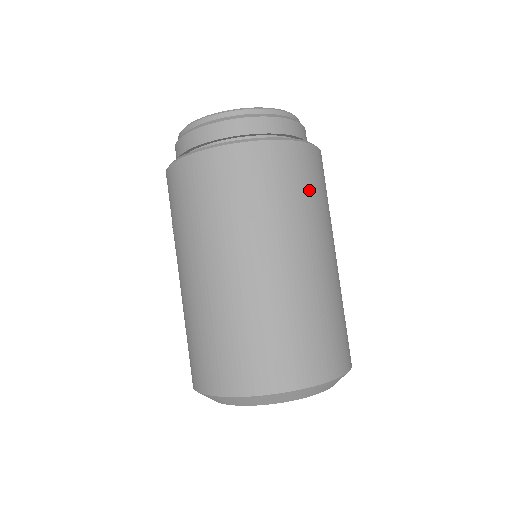
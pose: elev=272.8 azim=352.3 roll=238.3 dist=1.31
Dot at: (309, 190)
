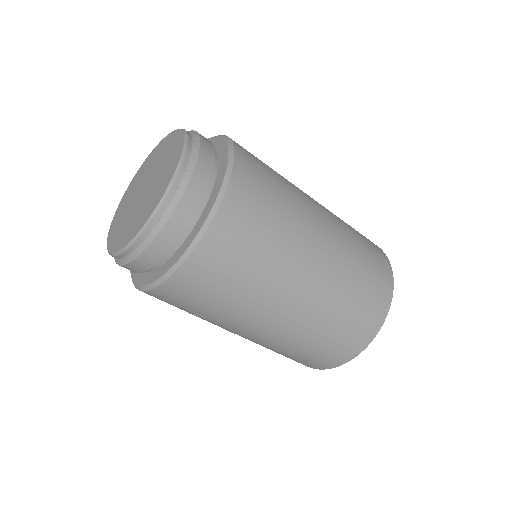
Dot at: (273, 178)
